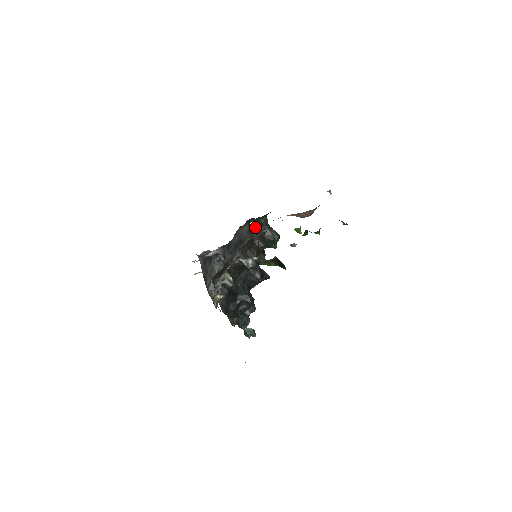
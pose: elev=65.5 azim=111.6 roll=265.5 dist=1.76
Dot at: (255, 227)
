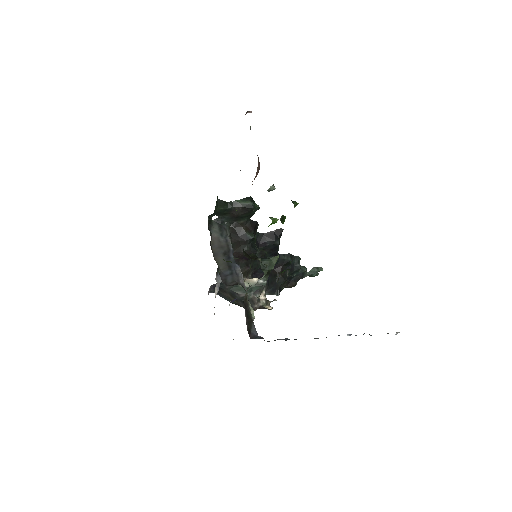
Dot at: (220, 218)
